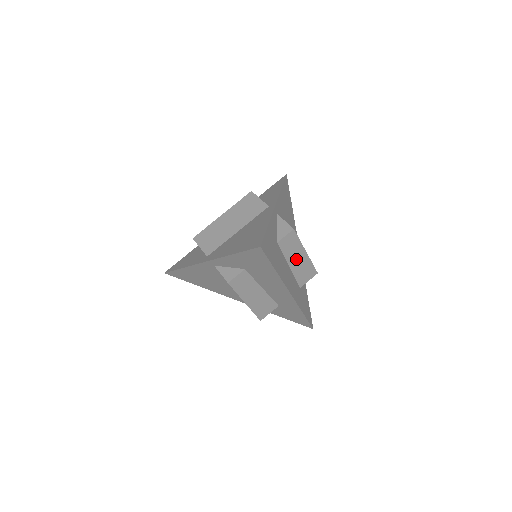
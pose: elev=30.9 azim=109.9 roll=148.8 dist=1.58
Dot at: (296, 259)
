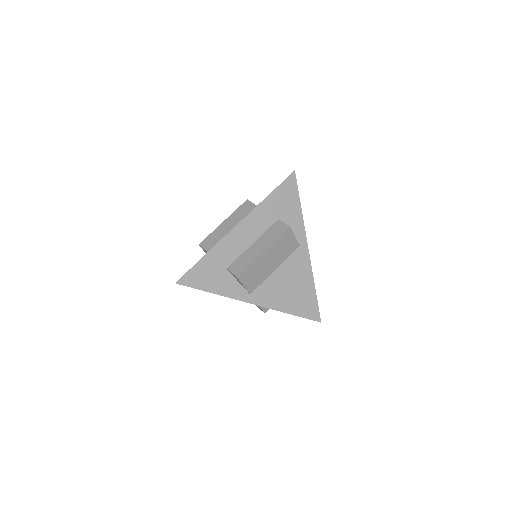
Dot at: occluded
